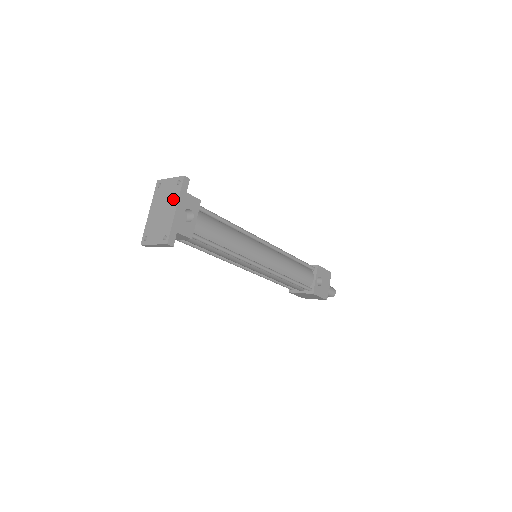
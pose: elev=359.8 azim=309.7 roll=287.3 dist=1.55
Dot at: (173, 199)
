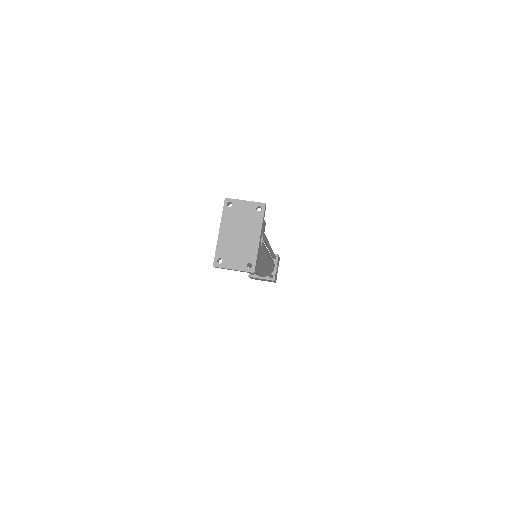
Dot at: (254, 226)
